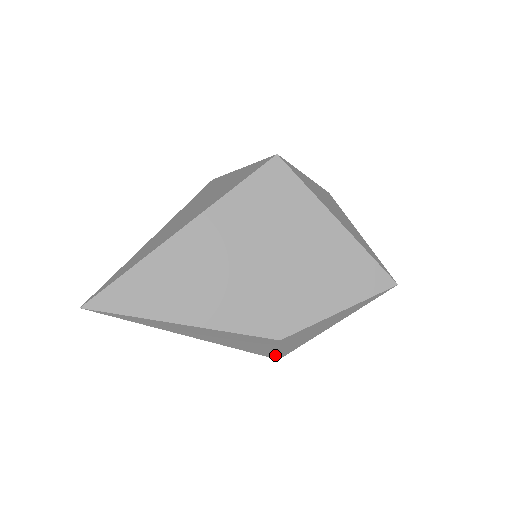
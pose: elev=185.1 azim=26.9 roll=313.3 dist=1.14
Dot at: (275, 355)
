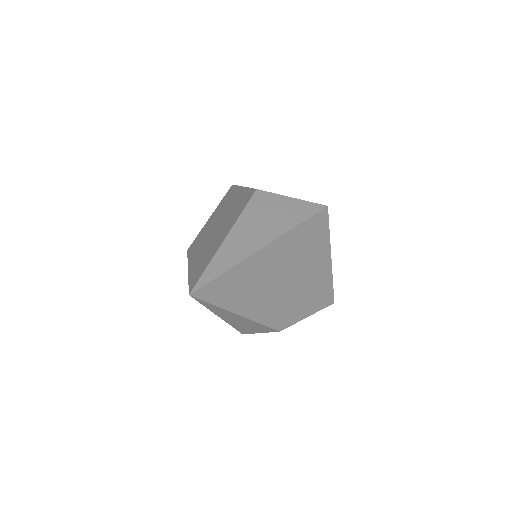
Dot at: (249, 333)
